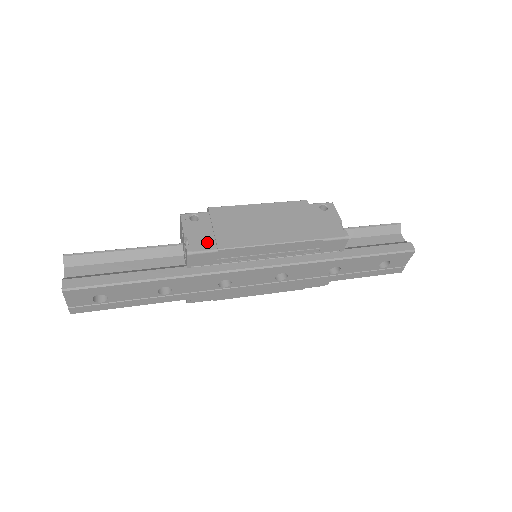
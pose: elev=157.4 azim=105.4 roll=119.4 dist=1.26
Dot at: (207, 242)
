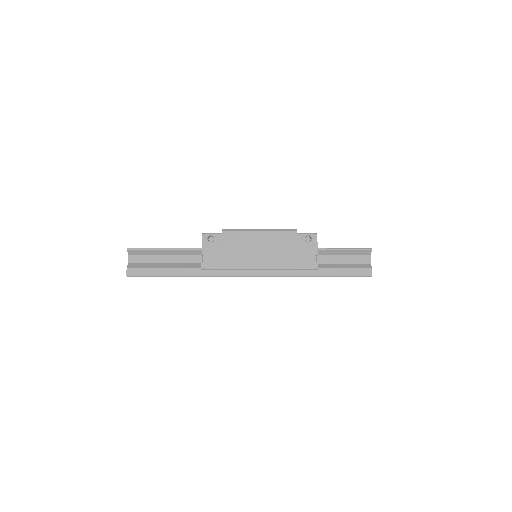
Dot at: (216, 262)
